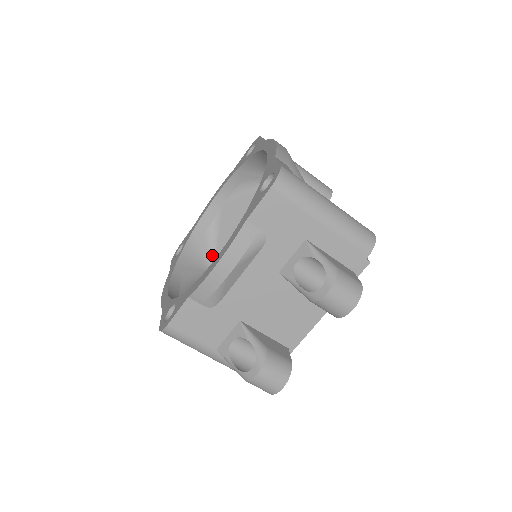
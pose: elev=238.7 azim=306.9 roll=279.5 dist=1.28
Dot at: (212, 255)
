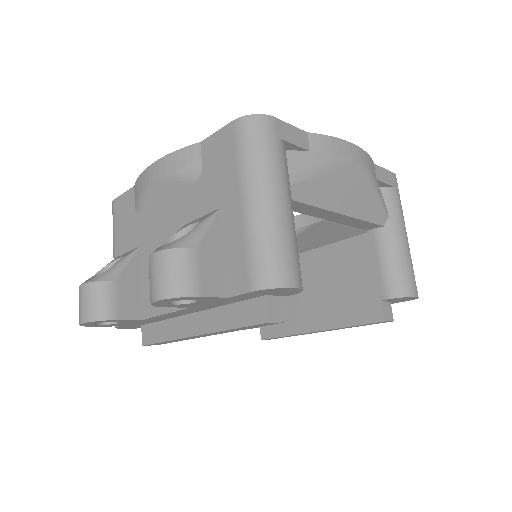
Dot at: occluded
